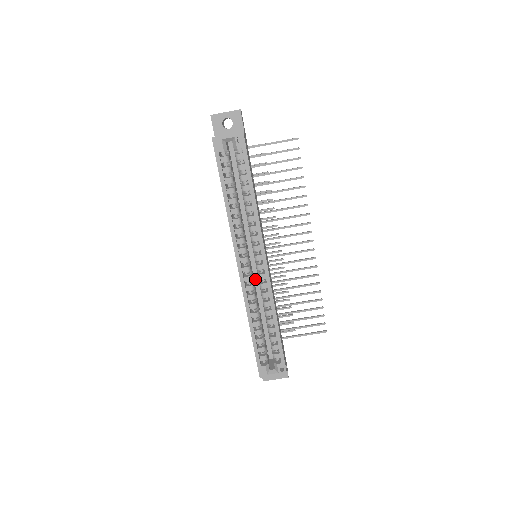
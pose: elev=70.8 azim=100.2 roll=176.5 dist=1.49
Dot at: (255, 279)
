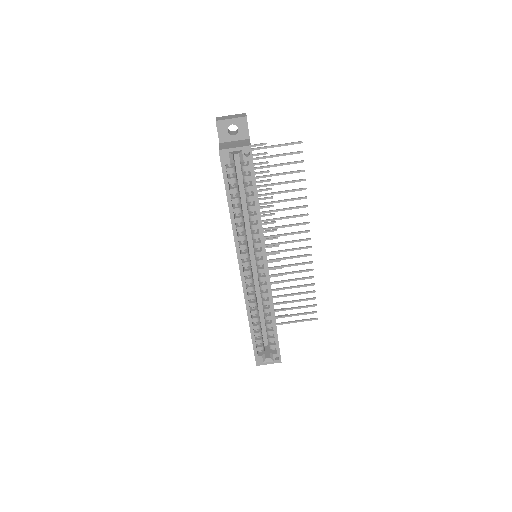
Dot at: (254, 277)
